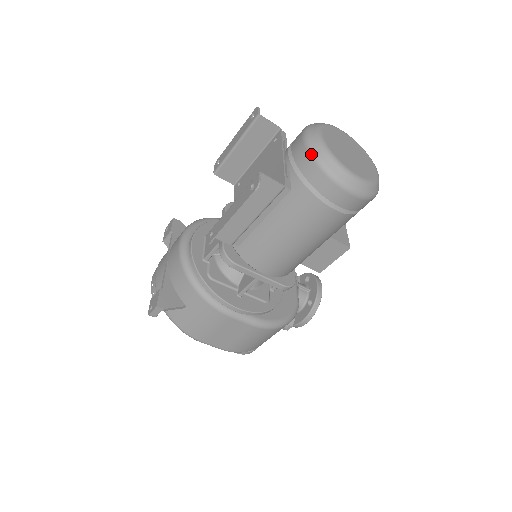
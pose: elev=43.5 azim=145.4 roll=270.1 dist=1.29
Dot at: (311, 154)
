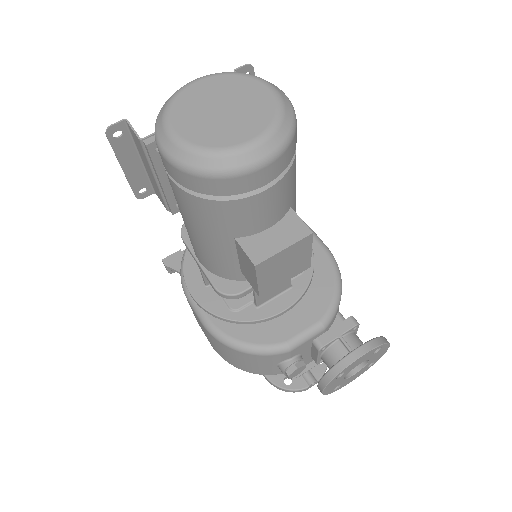
Dot at: occluded
